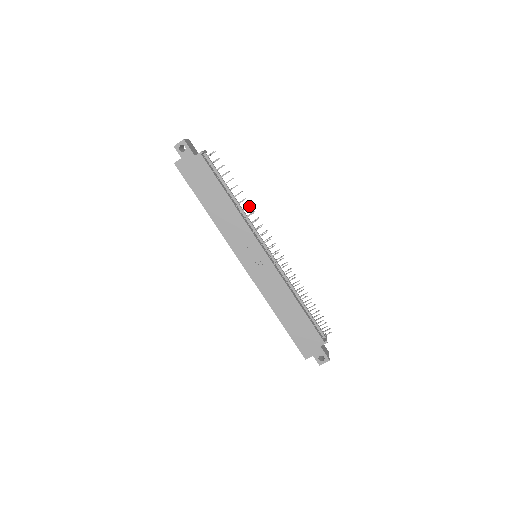
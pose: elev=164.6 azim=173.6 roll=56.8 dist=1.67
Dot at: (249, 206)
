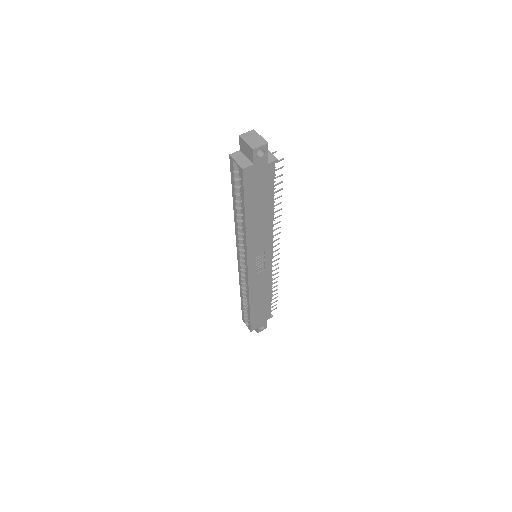
Dot at: (281, 215)
